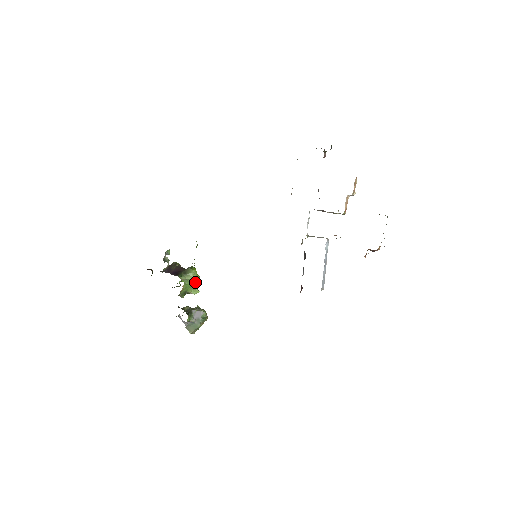
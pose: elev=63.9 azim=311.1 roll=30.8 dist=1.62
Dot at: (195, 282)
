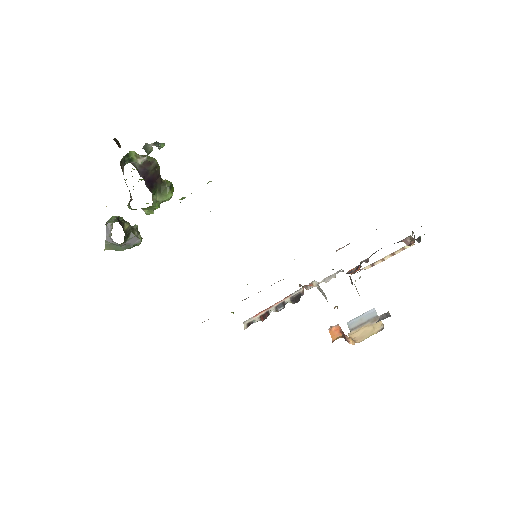
Dot at: occluded
